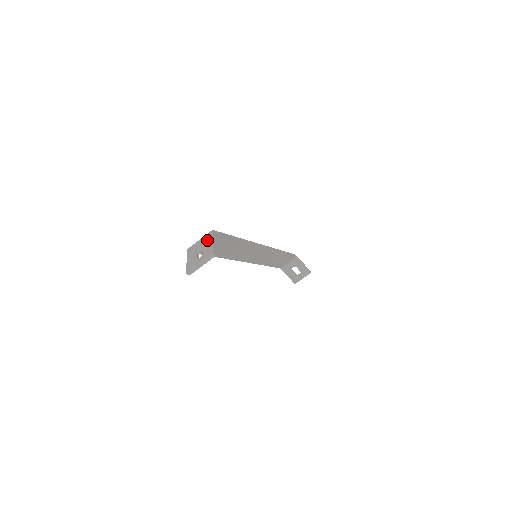
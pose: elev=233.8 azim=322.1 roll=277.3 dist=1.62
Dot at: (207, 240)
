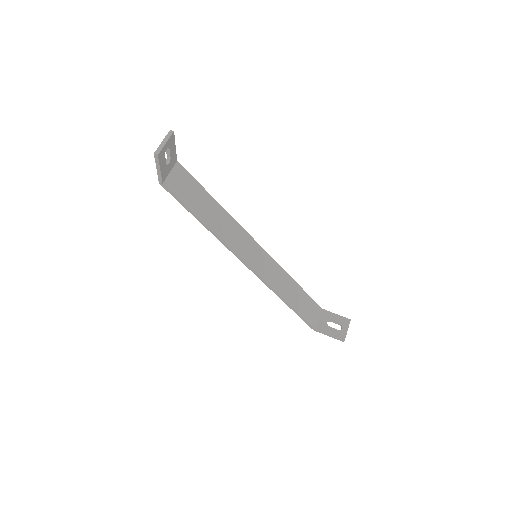
Dot at: occluded
